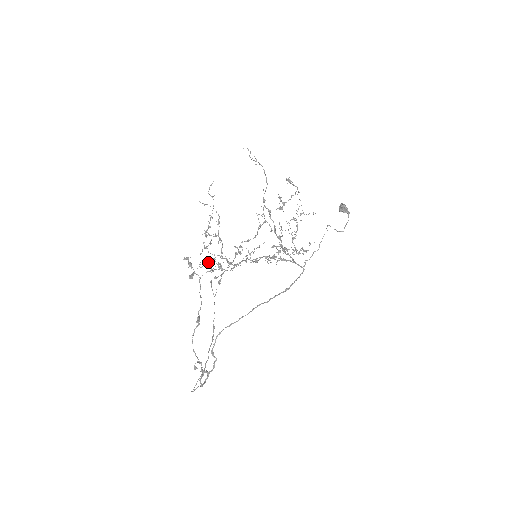
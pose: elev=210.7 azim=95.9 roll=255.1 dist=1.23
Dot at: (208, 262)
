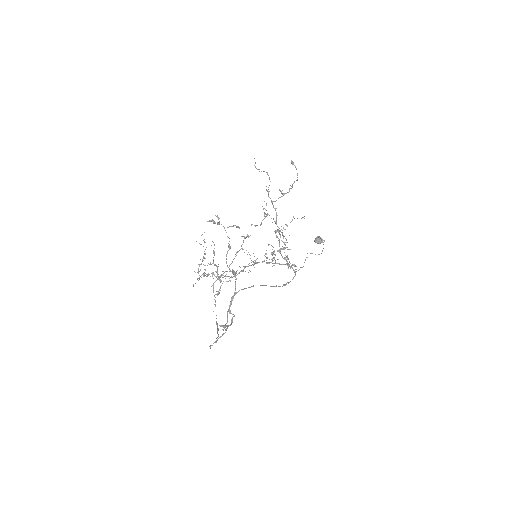
Dot at: (208, 273)
